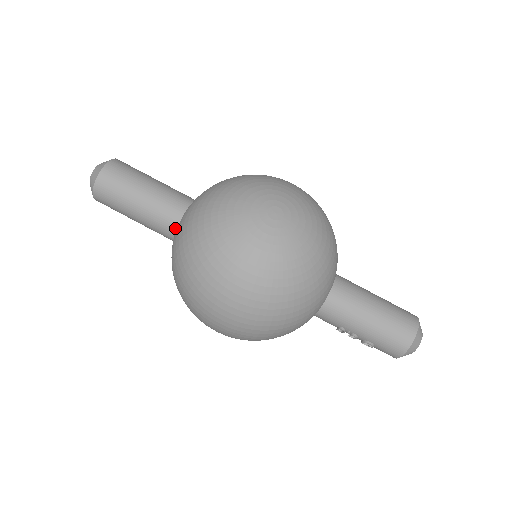
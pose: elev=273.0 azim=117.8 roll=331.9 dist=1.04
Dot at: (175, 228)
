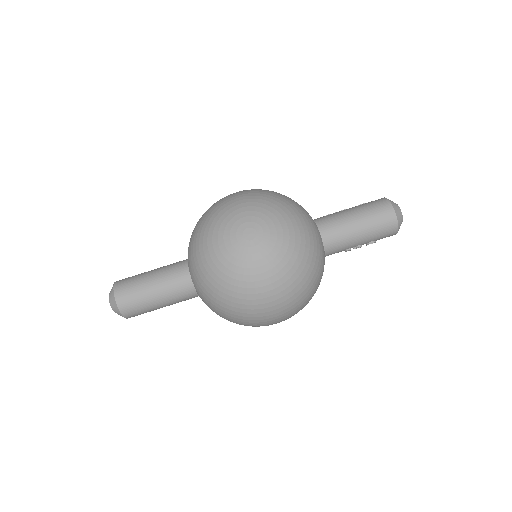
Dot at: (194, 291)
